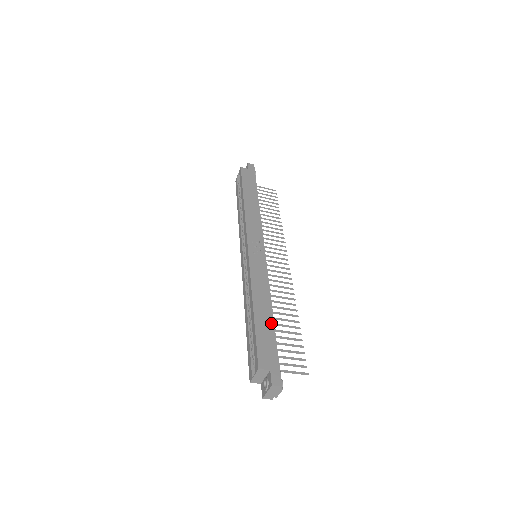
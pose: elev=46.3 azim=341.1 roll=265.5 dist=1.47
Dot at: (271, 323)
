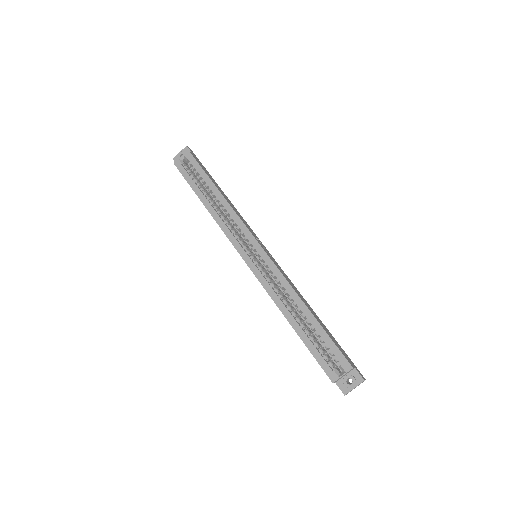
Dot at: (323, 324)
